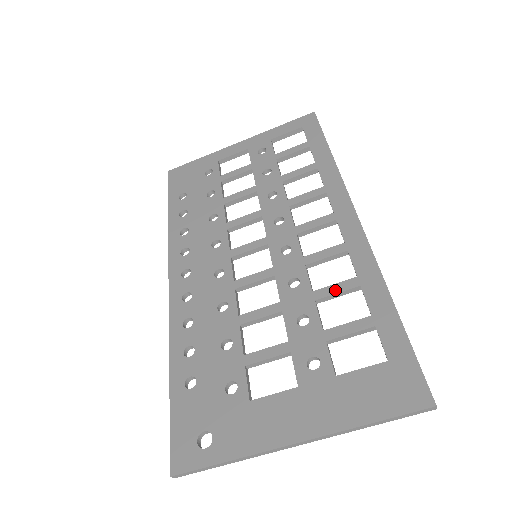
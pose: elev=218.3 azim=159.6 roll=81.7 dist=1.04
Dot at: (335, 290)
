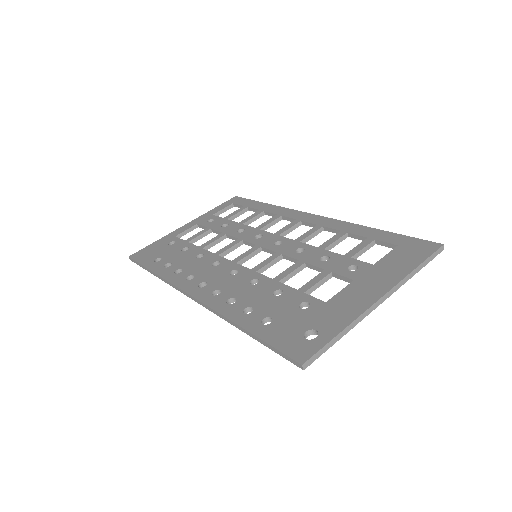
Dot at: (333, 240)
